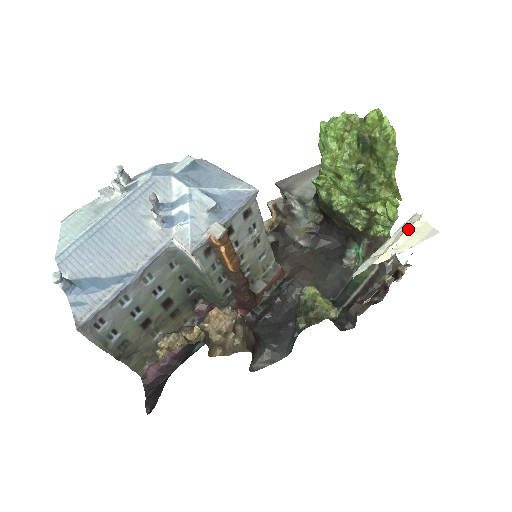
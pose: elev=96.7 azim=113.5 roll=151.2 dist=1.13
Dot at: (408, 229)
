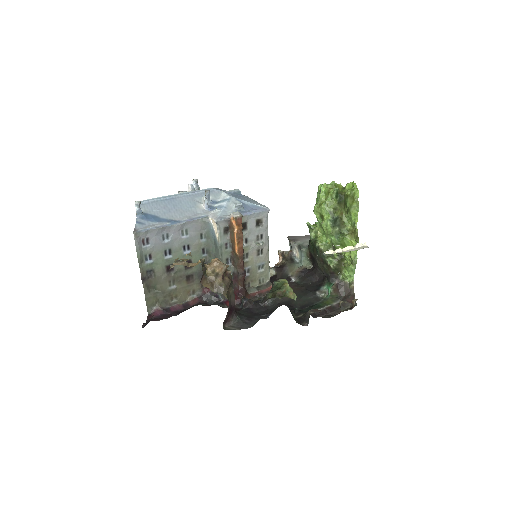
Dot at: (354, 247)
